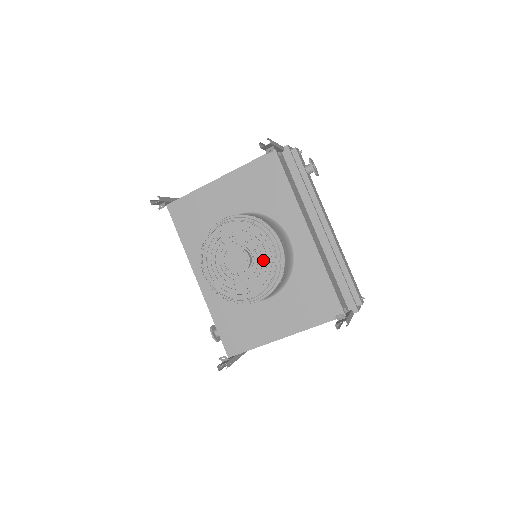
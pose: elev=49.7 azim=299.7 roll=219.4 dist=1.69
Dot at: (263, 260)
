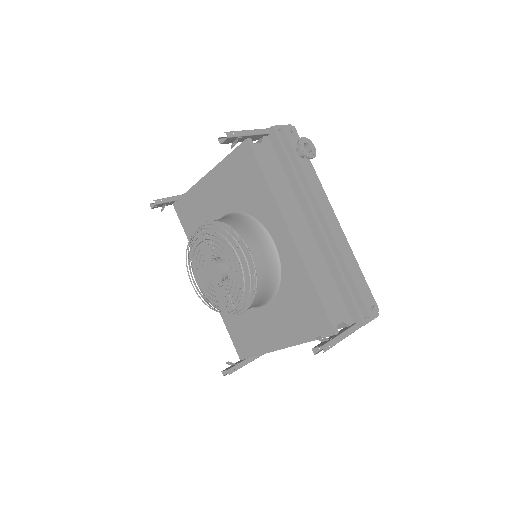
Dot at: occluded
